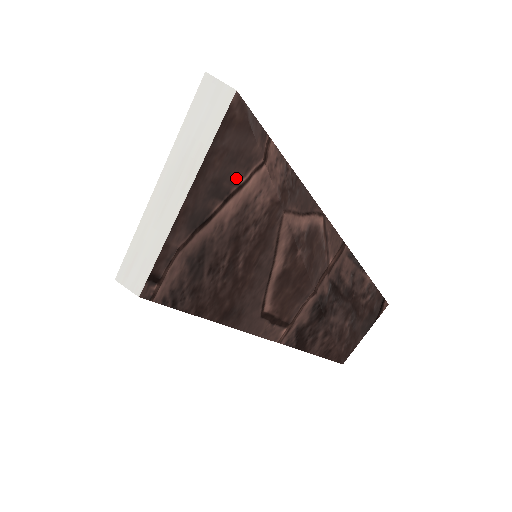
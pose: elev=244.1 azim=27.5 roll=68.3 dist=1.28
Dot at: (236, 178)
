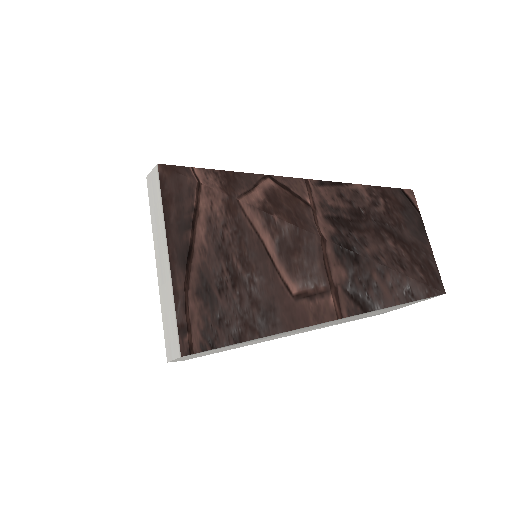
Dot at: (190, 207)
